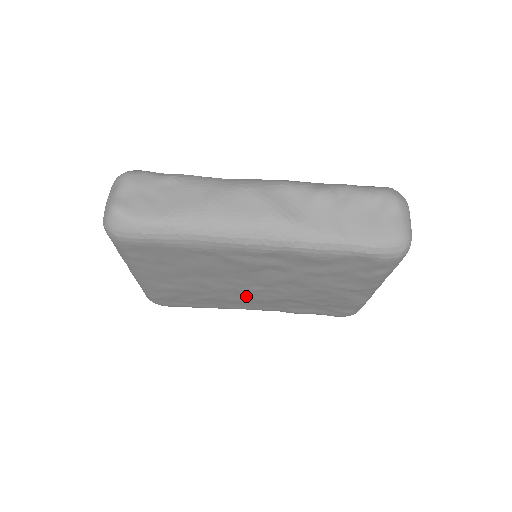
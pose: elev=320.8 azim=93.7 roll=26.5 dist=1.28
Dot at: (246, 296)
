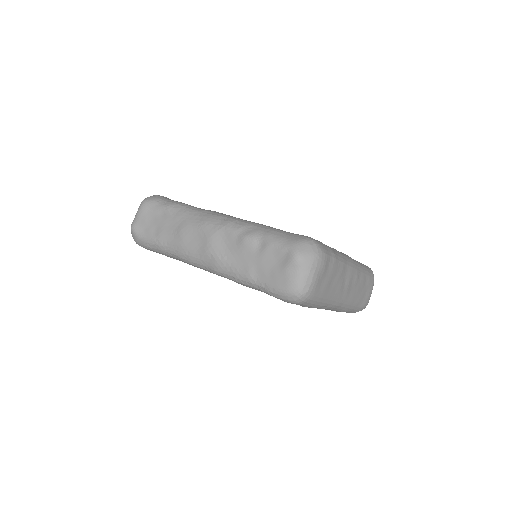
Dot at: occluded
